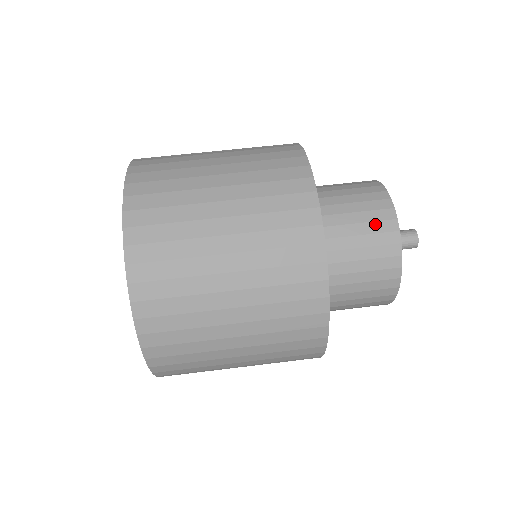
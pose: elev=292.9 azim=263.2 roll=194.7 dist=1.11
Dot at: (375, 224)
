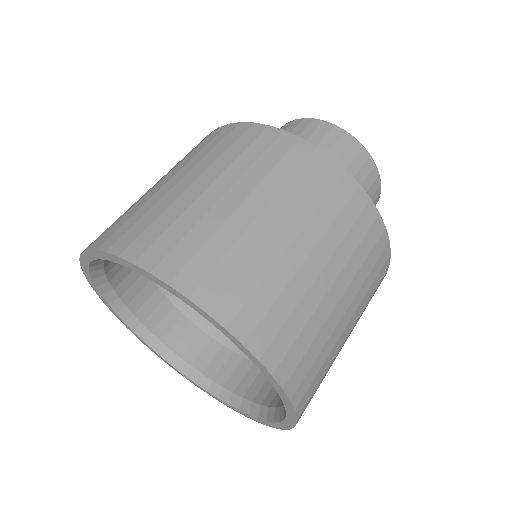
Dot at: (336, 145)
